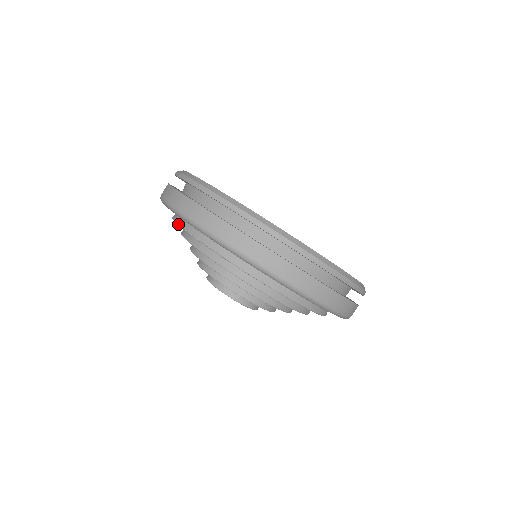
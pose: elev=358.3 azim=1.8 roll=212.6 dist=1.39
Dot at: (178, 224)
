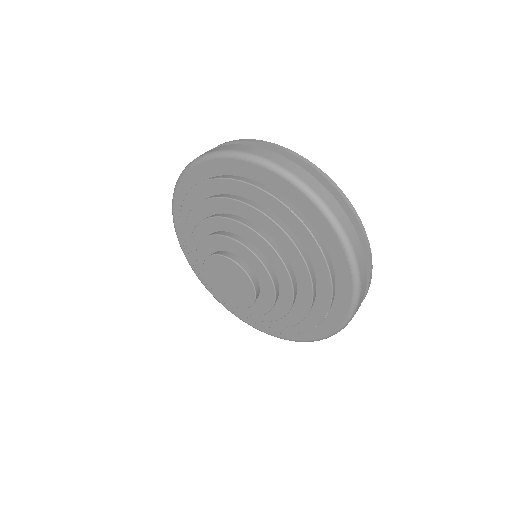
Dot at: (278, 198)
